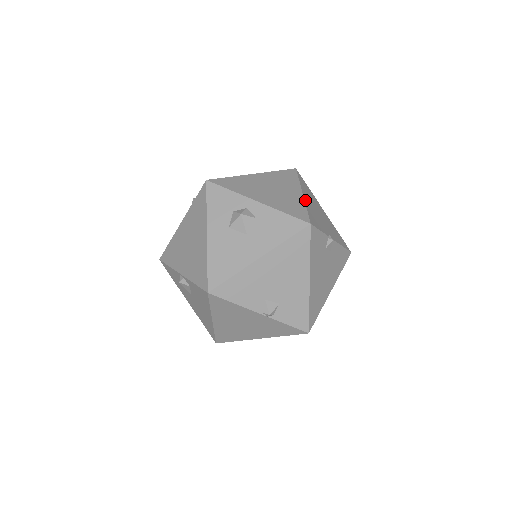
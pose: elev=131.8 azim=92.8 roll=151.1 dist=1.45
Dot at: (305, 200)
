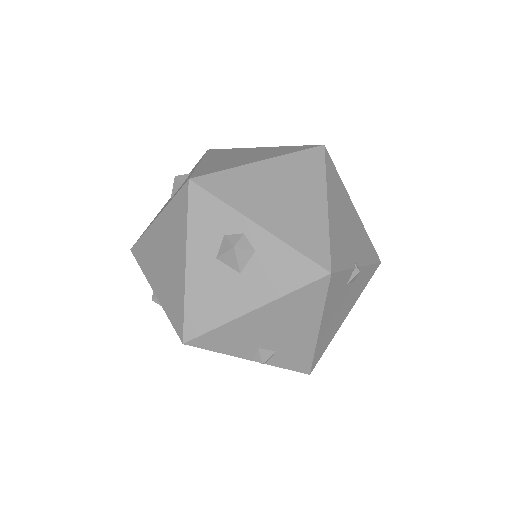
Dot at: (329, 217)
